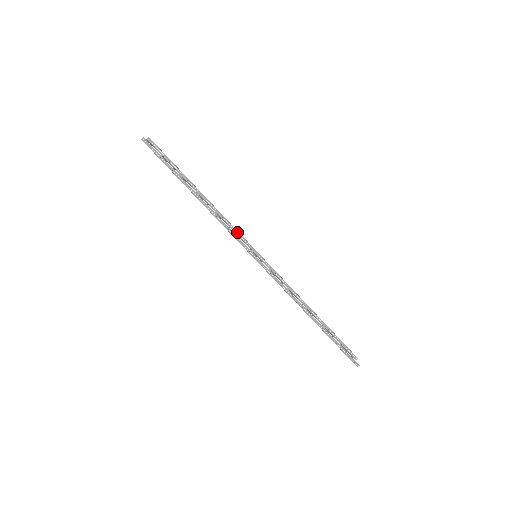
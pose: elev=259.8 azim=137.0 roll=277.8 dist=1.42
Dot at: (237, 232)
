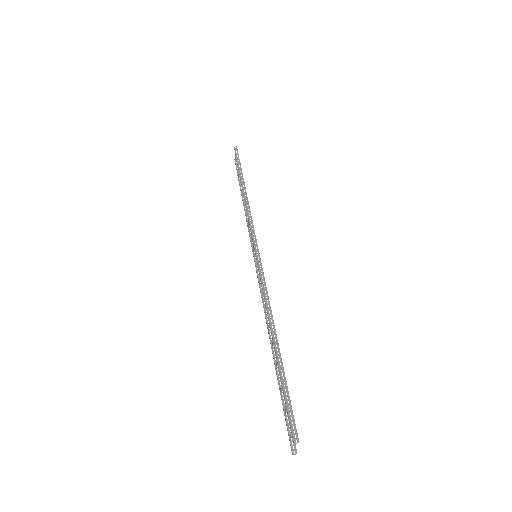
Dot at: occluded
